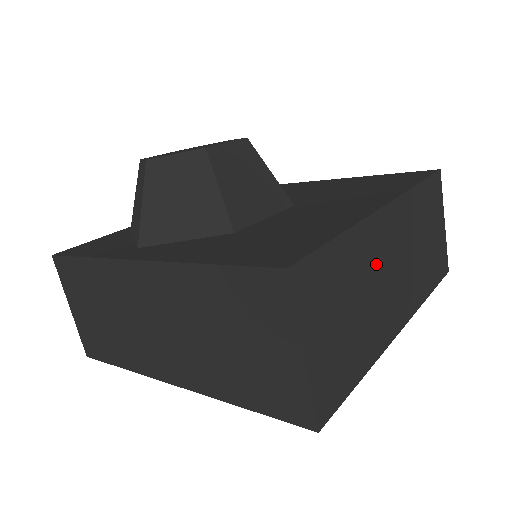
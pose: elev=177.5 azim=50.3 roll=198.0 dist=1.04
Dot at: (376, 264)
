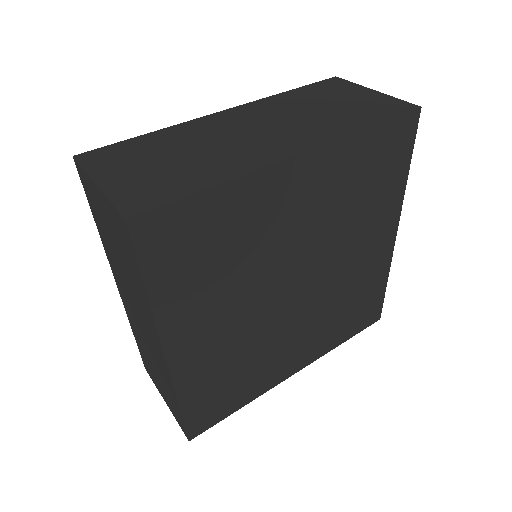
Dot at: (217, 134)
